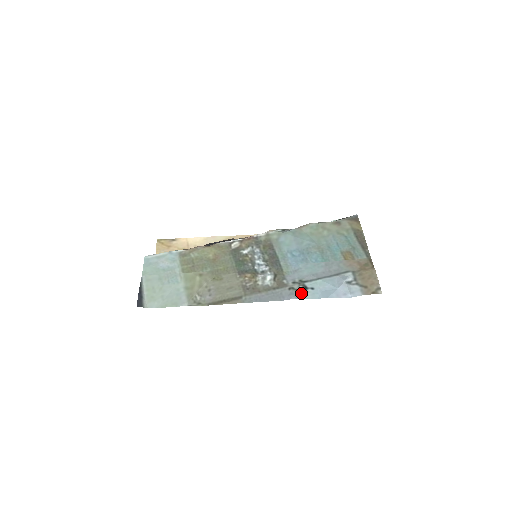
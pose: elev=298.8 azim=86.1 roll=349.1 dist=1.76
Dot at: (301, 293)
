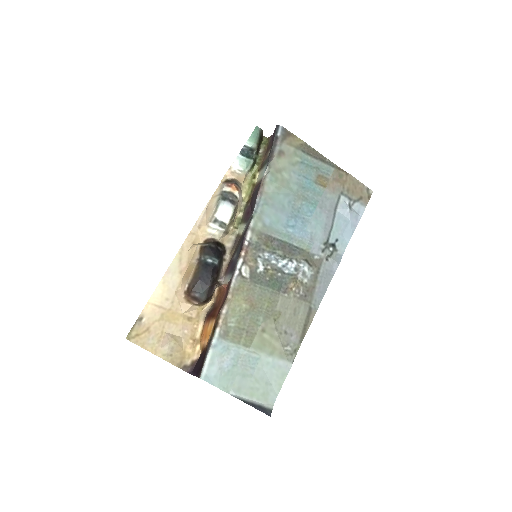
Dot at: (336, 253)
